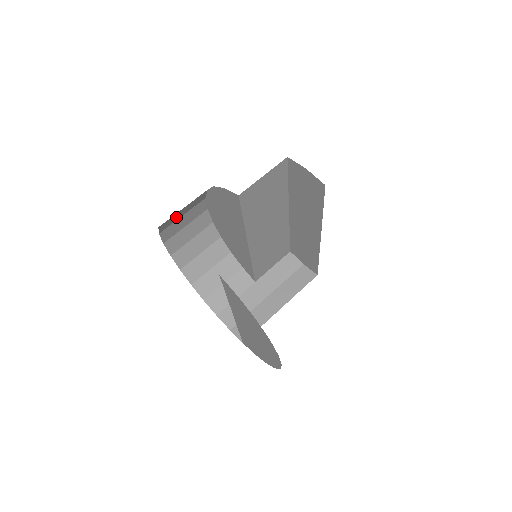
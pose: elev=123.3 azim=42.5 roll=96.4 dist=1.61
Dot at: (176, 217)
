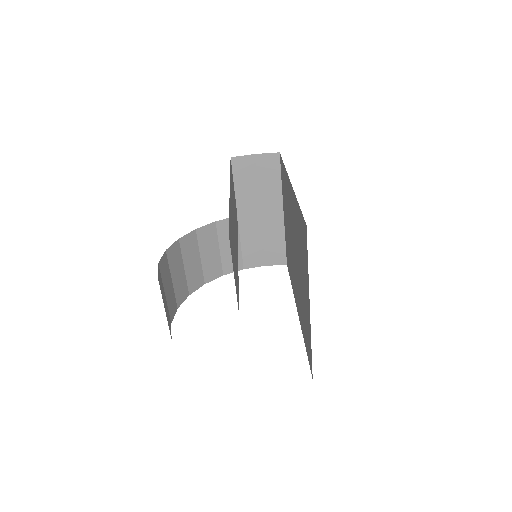
Dot at: occluded
